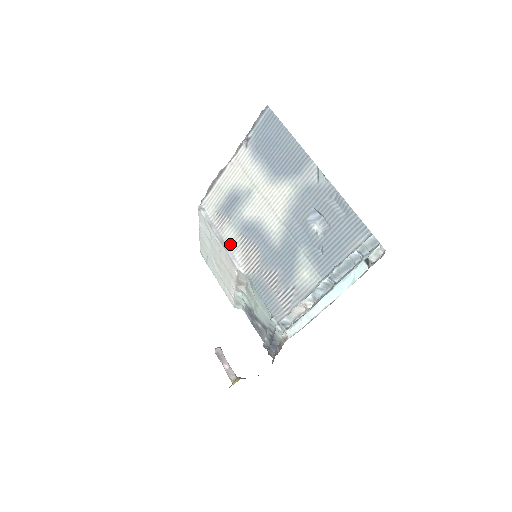
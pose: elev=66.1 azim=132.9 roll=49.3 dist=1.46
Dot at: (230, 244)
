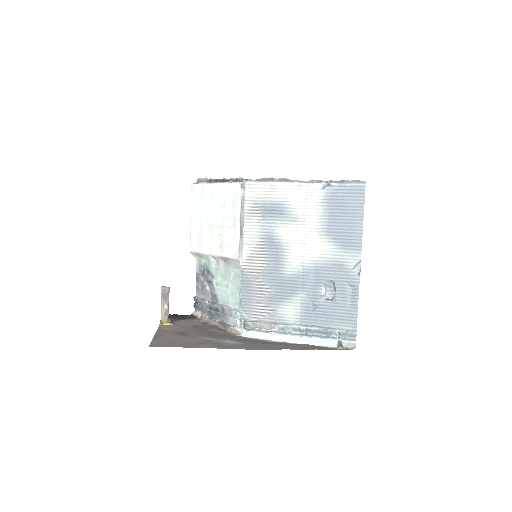
Dot at: (247, 236)
